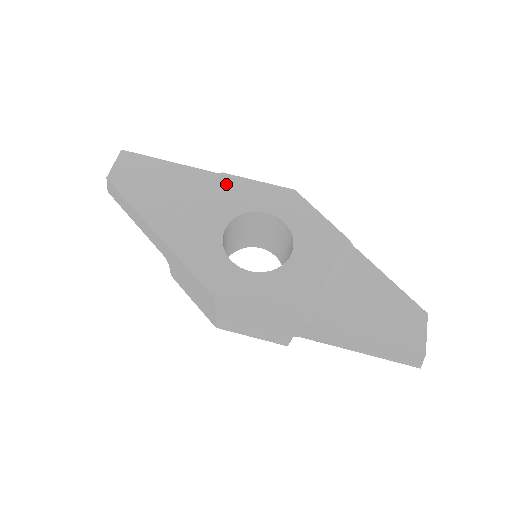
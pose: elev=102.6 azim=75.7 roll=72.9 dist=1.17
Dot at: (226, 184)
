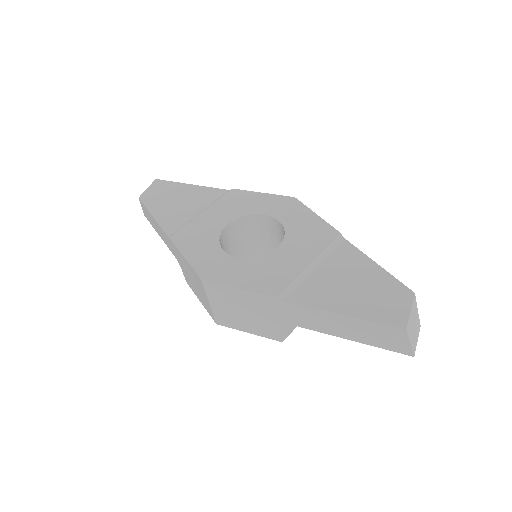
Dot at: (234, 196)
